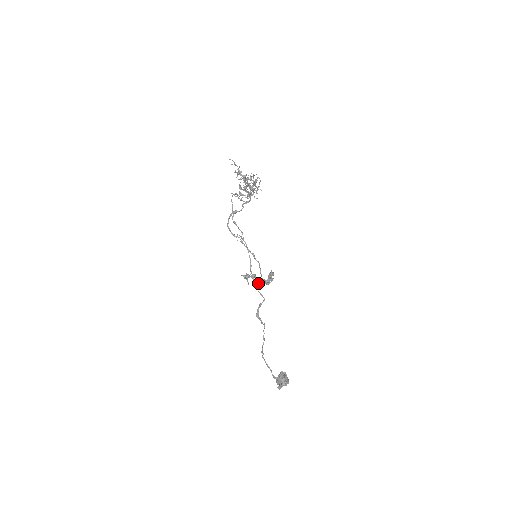
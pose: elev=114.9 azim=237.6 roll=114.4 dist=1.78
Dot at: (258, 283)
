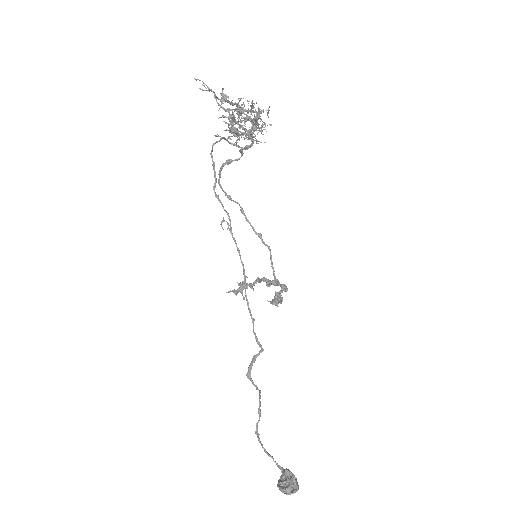
Dot at: (266, 285)
